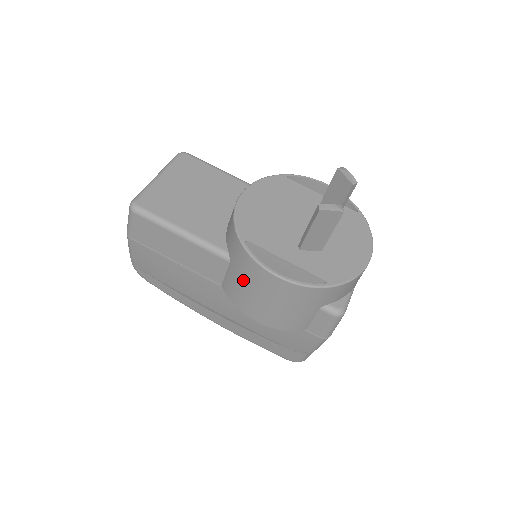
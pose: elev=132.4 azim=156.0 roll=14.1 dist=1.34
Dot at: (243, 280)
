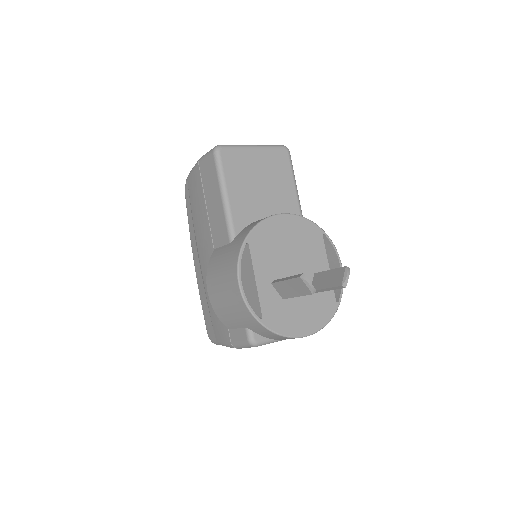
Dot at: (224, 262)
